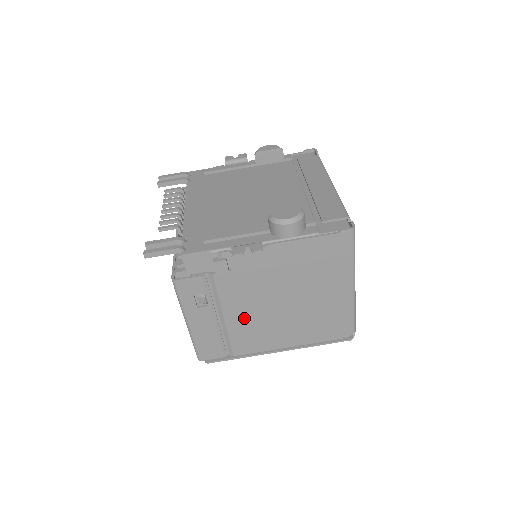
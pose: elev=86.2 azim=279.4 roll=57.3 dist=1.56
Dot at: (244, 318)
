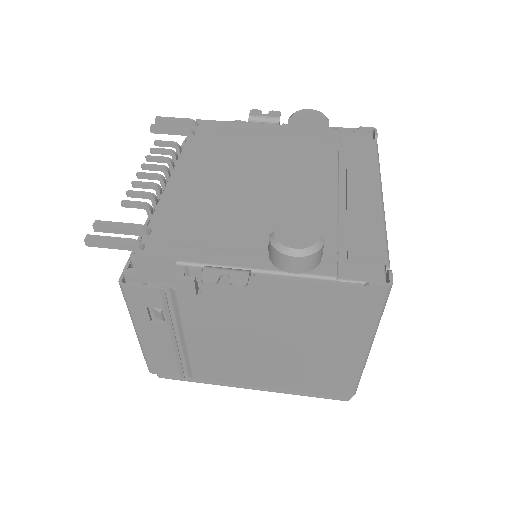
Dot at: (211, 346)
